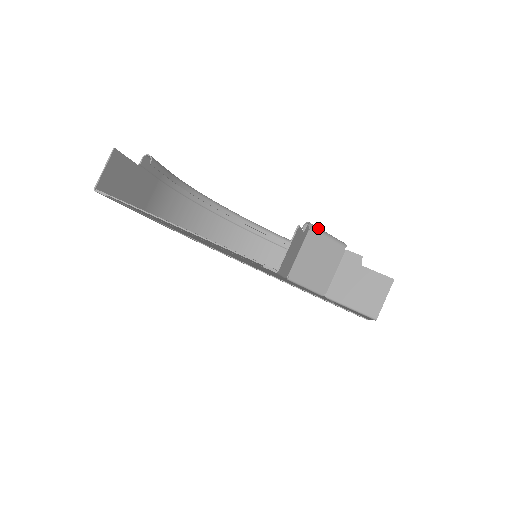
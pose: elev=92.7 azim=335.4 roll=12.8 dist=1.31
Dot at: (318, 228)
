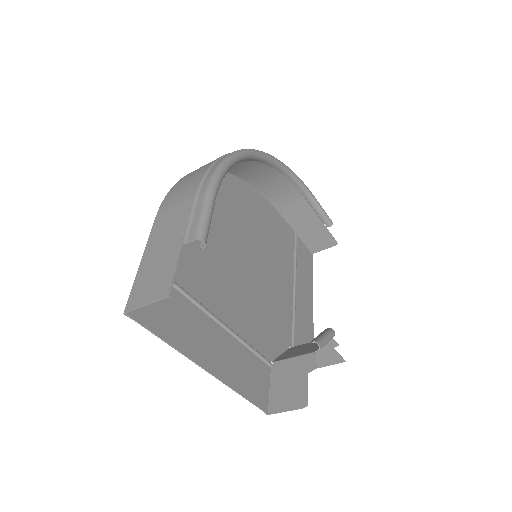
Dot at: occluded
